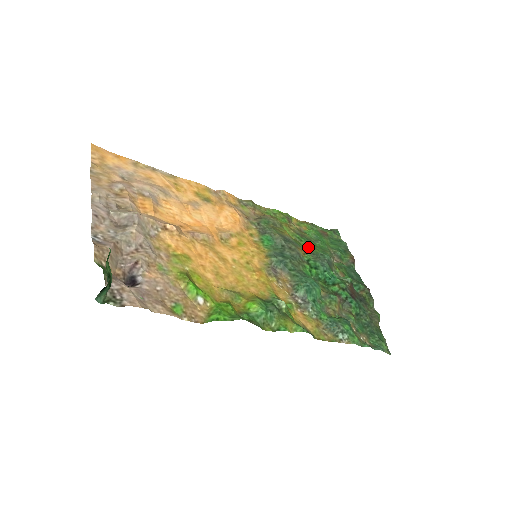
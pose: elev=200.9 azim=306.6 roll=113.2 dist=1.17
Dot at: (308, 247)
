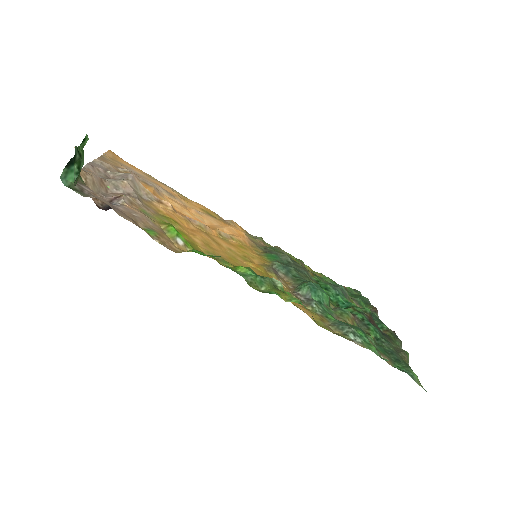
Dot at: occluded
